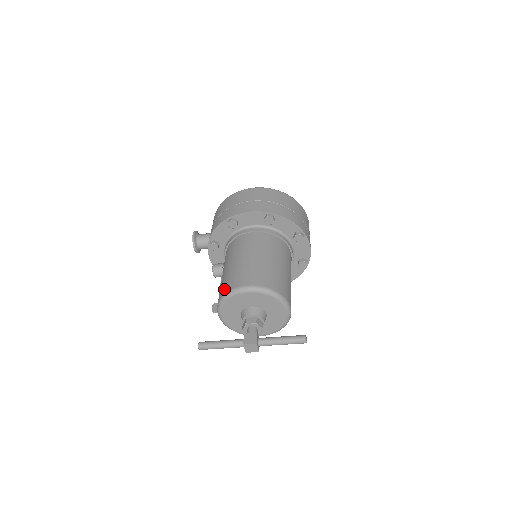
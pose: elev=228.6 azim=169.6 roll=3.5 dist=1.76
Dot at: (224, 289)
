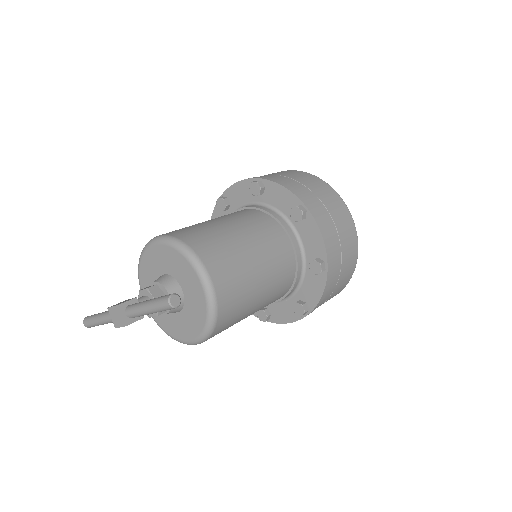
Dot at: occluded
